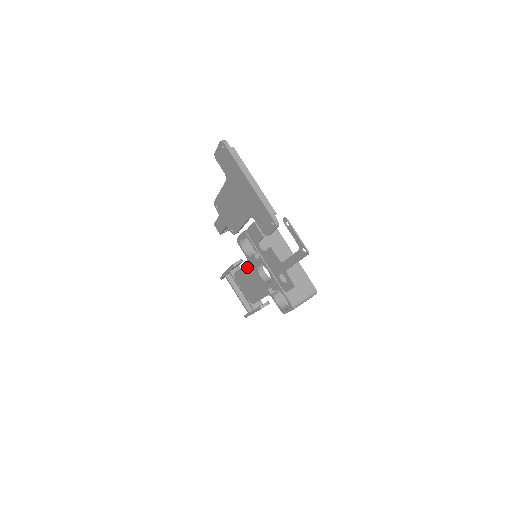
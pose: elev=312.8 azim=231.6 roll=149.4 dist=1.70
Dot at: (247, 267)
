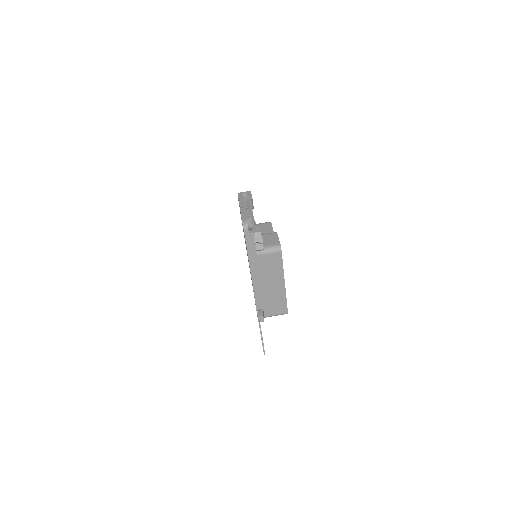
Dot at: occluded
